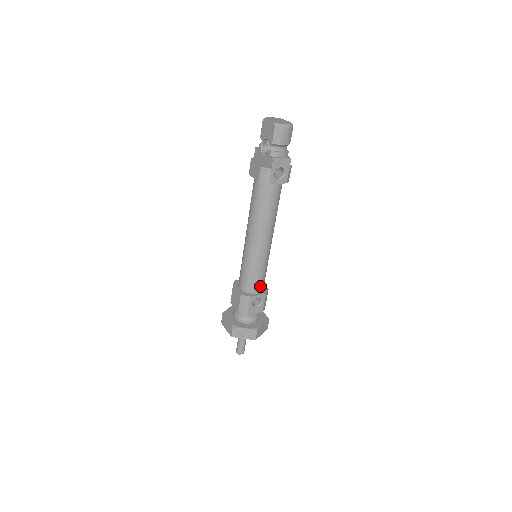
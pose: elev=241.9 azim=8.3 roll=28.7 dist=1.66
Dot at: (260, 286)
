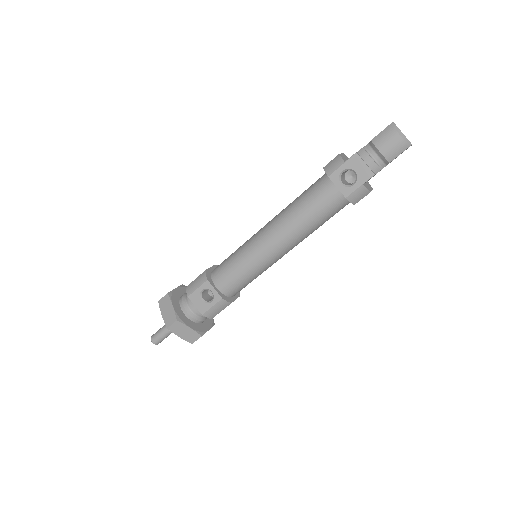
Dot at: (226, 285)
